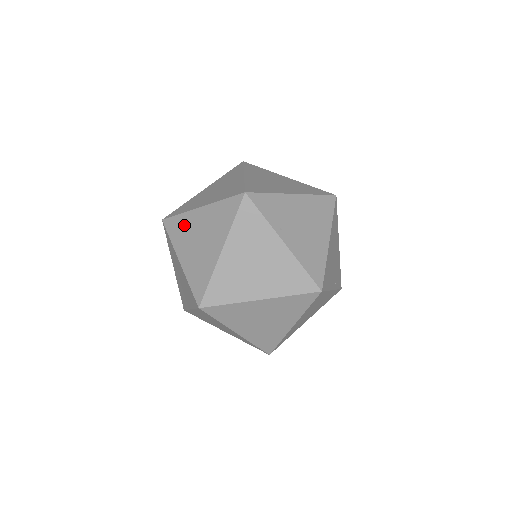
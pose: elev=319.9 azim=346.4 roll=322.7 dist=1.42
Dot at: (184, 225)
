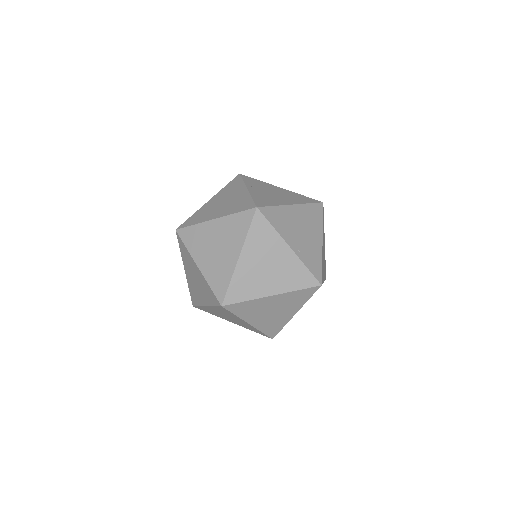
Dot at: occluded
